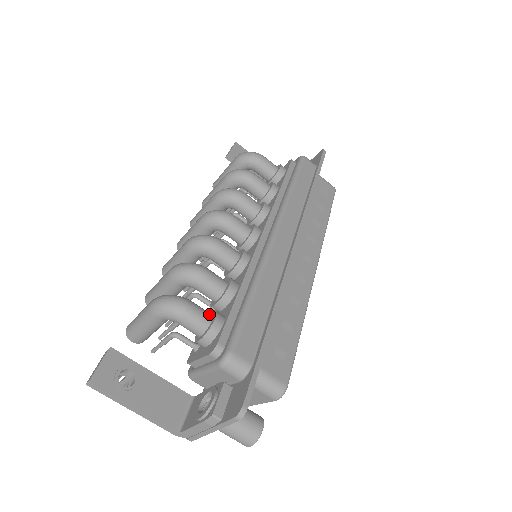
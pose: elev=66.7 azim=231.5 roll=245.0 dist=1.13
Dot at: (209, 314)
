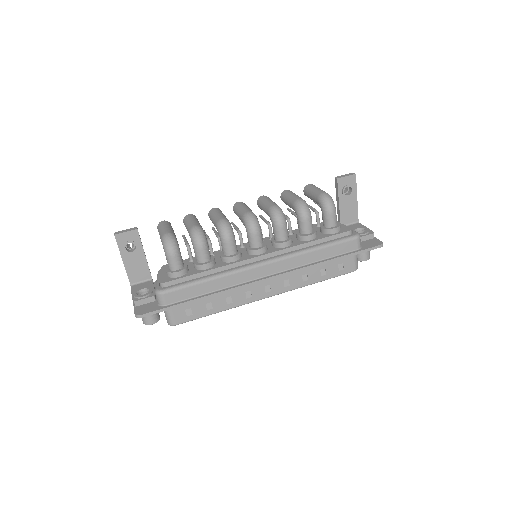
Dot at: (180, 266)
